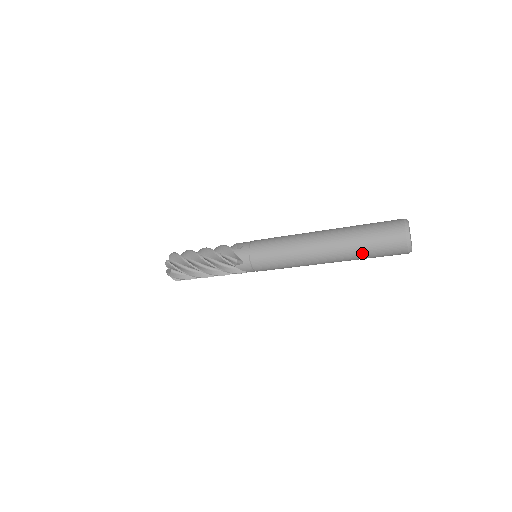
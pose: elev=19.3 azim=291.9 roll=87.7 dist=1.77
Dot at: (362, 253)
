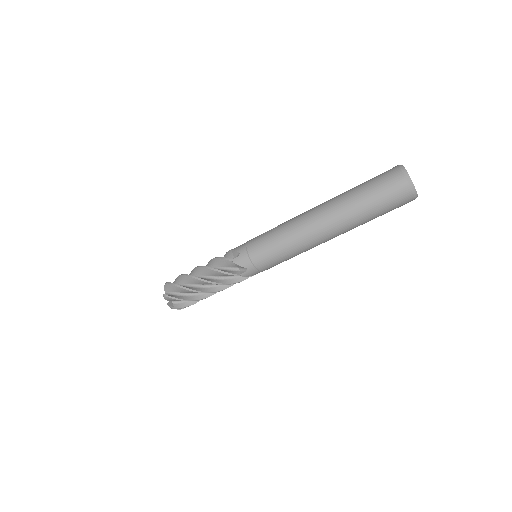
Dot at: (368, 217)
